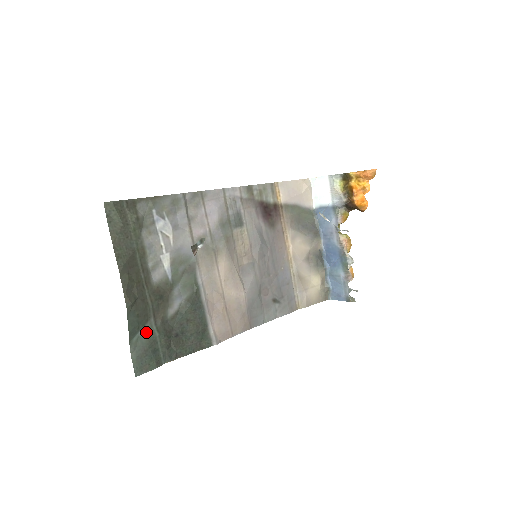
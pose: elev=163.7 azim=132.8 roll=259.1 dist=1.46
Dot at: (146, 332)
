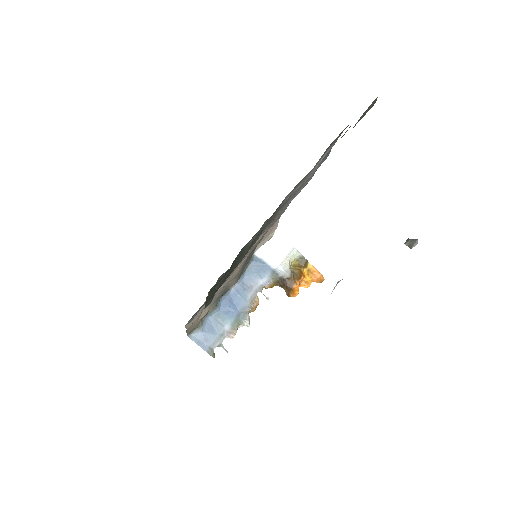
Dot at: occluded
